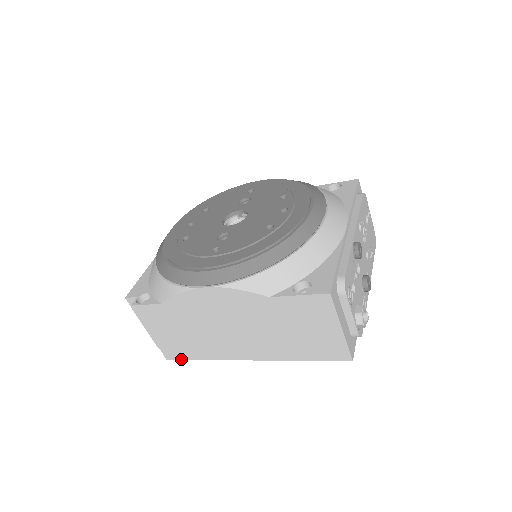
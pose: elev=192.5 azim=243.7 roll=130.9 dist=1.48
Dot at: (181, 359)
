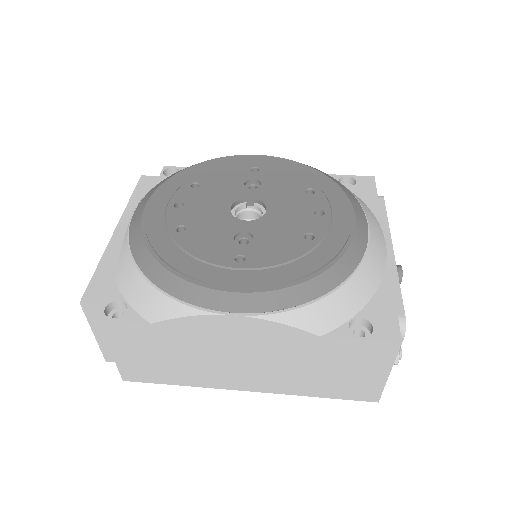
Dot at: (146, 382)
